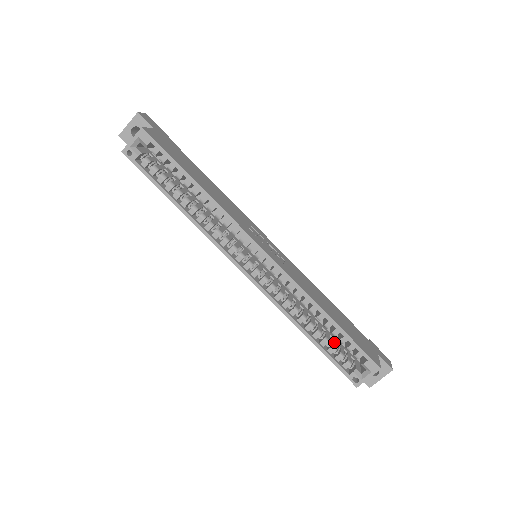
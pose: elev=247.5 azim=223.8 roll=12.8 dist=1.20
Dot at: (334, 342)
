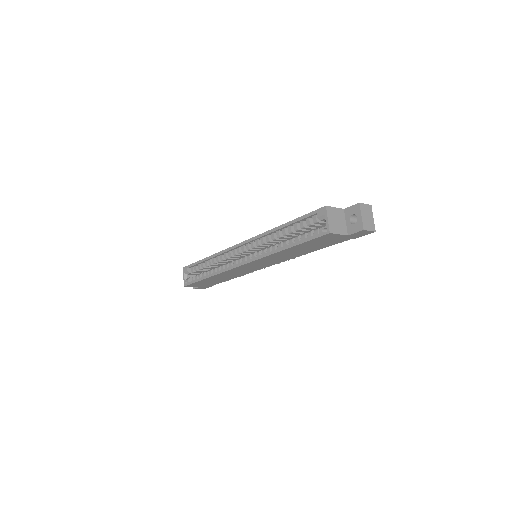
Dot at: occluded
